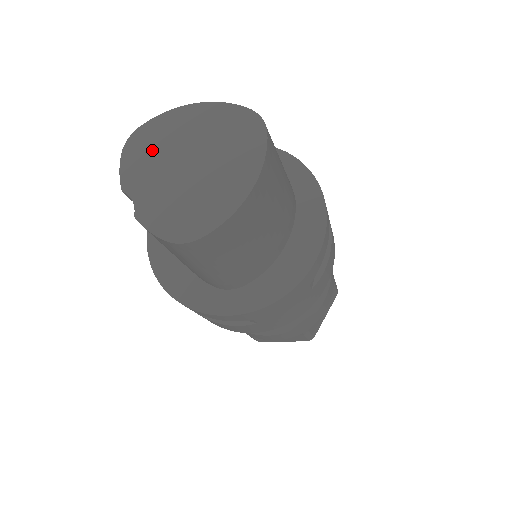
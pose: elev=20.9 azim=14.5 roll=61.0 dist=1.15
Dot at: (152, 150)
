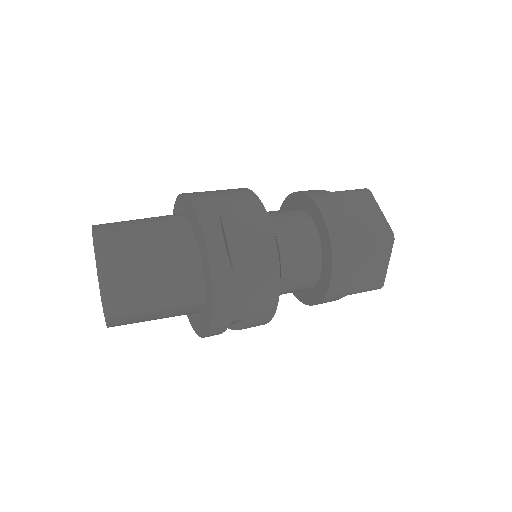
Dot at: (95, 249)
